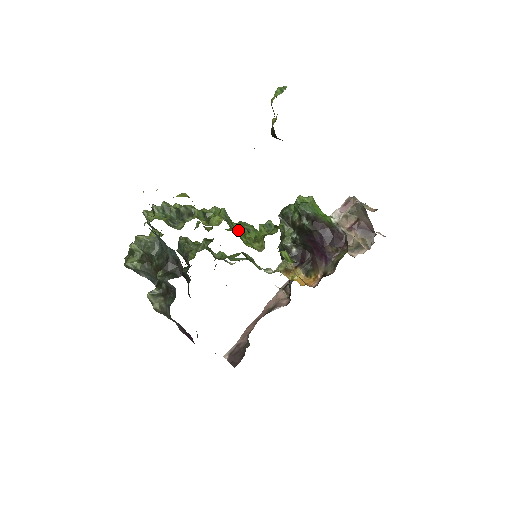
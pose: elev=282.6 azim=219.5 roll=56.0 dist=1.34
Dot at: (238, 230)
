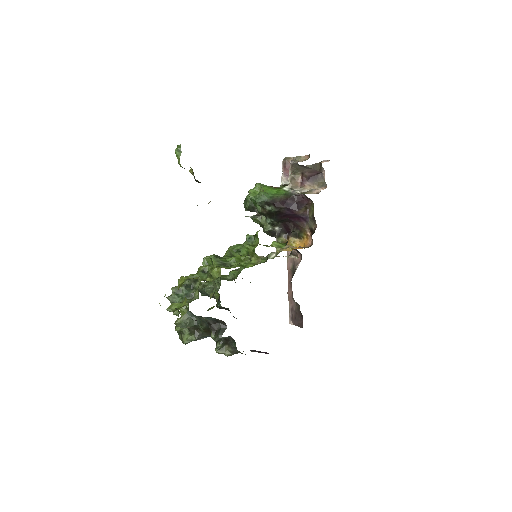
Dot at: (234, 265)
